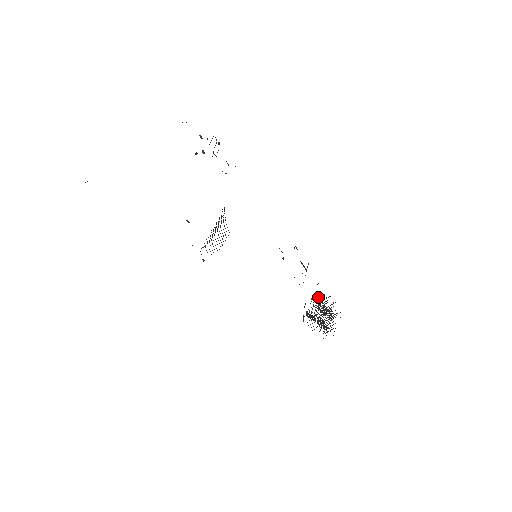
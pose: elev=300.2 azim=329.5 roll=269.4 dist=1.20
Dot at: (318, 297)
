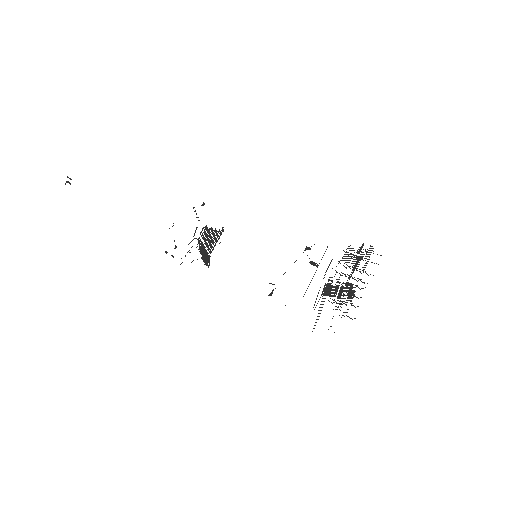
Dot at: occluded
